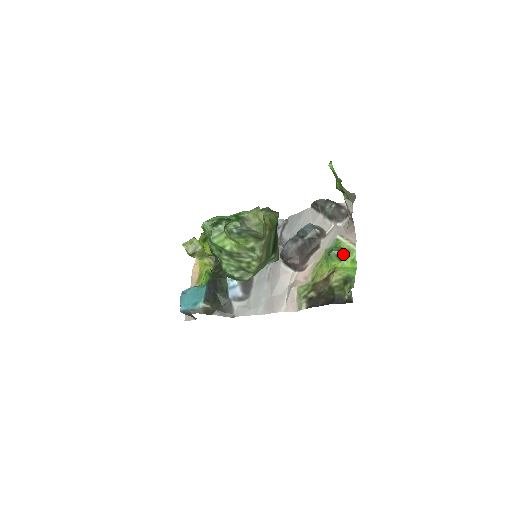
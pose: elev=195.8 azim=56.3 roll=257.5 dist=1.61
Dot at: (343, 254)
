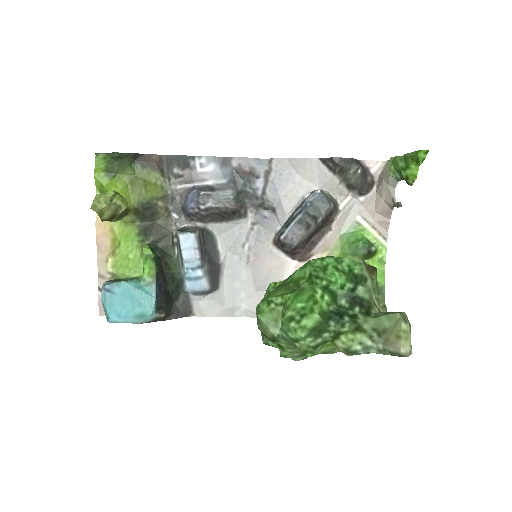
Dot at: (371, 253)
